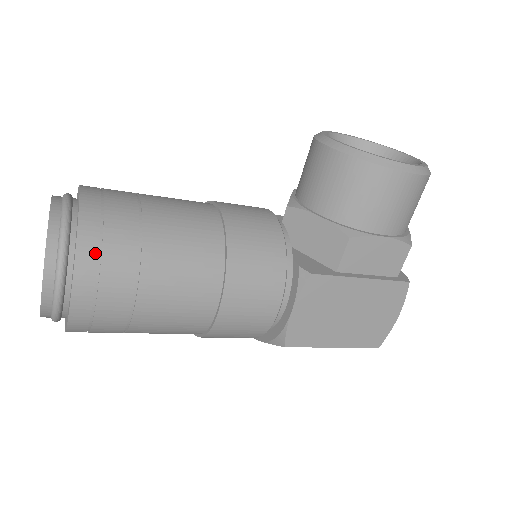
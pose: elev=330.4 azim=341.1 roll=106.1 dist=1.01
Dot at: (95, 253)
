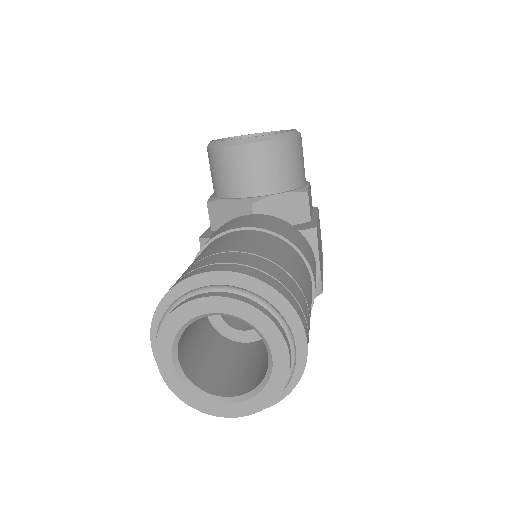
Dot at: (291, 295)
